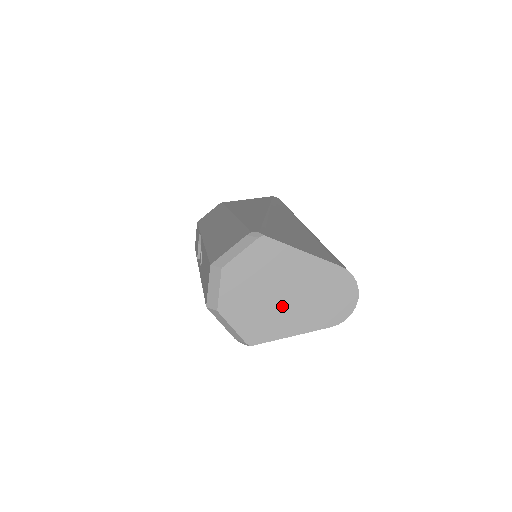
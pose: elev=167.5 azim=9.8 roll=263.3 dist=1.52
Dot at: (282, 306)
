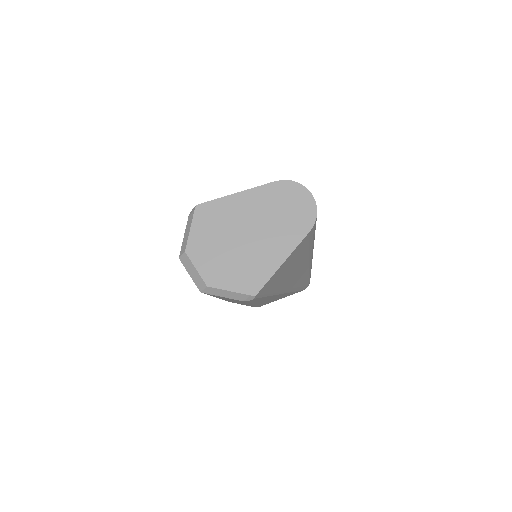
Dot at: (255, 245)
